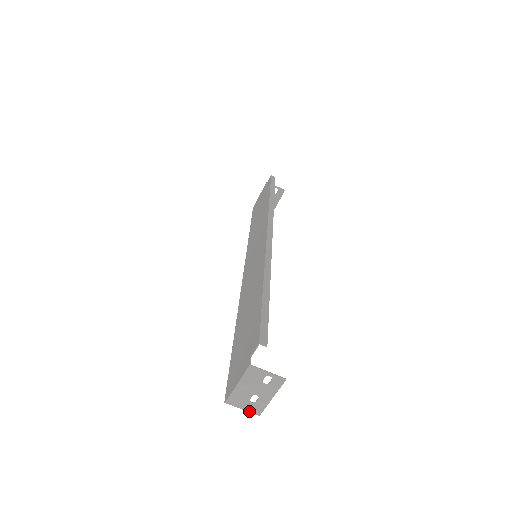
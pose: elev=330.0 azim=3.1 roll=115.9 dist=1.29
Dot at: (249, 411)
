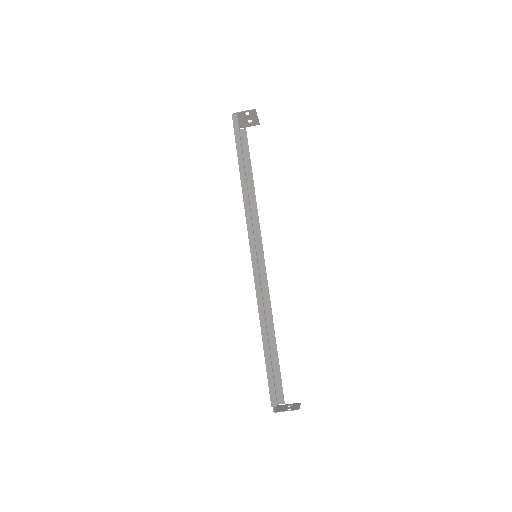
Dot at: (293, 404)
